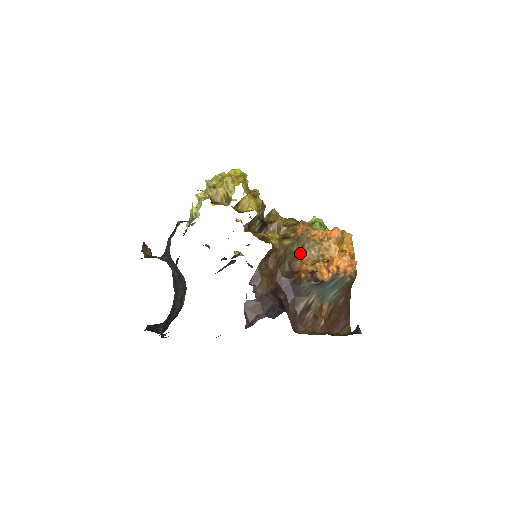
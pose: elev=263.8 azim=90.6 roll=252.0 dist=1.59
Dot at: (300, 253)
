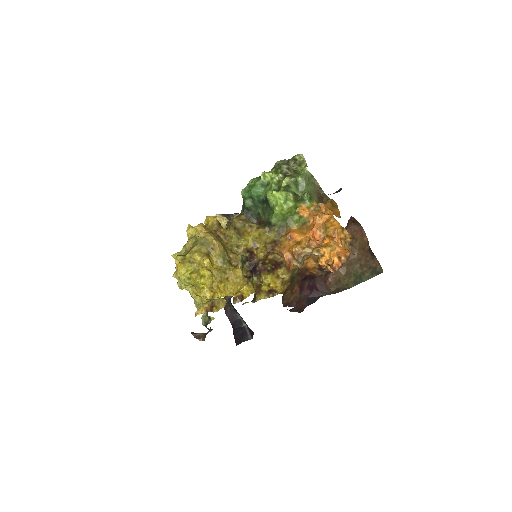
Dot at: occluded
